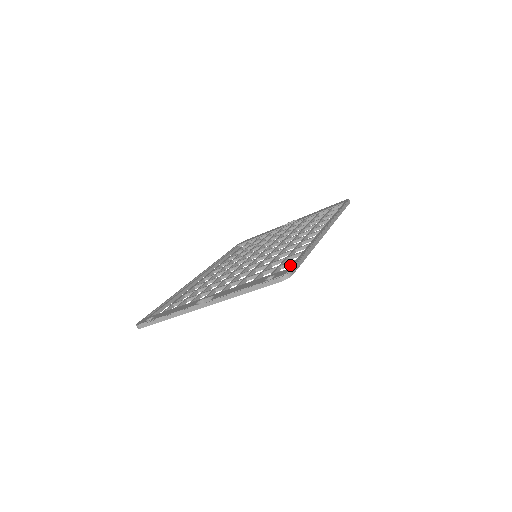
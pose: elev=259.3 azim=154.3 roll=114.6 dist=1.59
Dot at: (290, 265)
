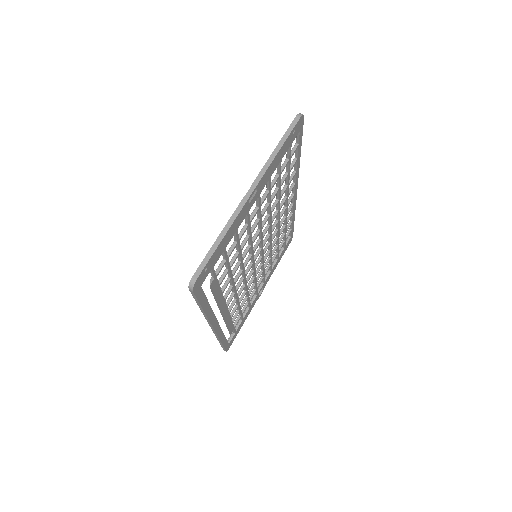
Dot at: (295, 149)
